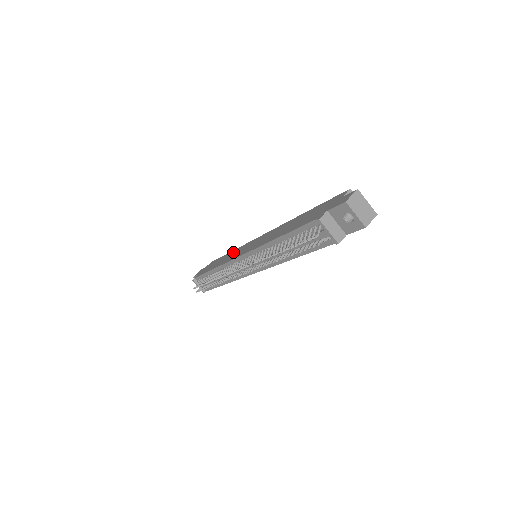
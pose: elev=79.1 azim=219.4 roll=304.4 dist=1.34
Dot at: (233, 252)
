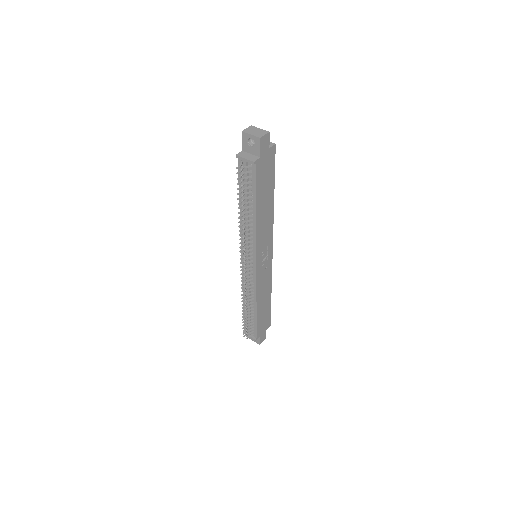
Dot at: occluded
